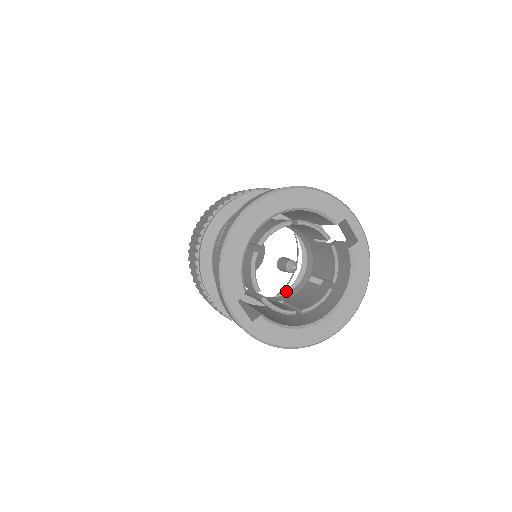
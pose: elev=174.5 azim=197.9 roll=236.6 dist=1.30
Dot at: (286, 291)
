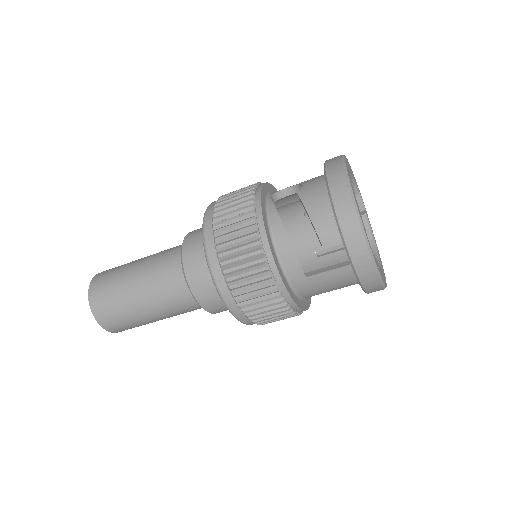
Dot at: occluded
